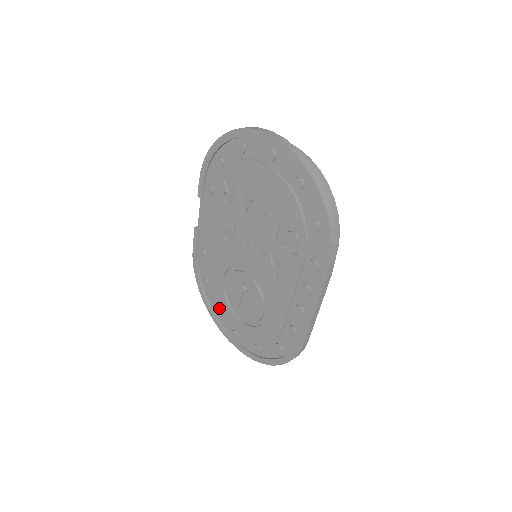
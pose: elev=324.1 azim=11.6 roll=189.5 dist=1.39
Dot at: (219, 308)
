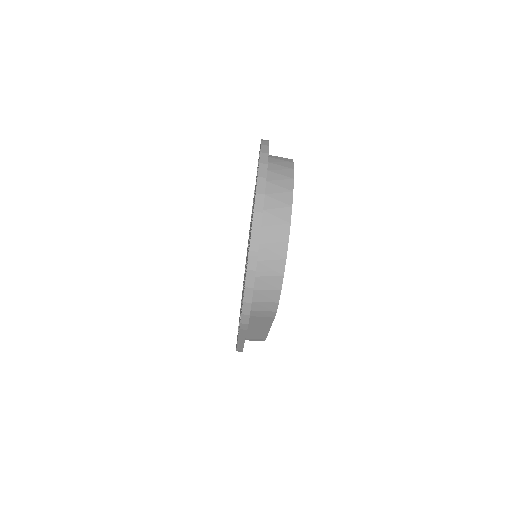
Dot at: occluded
